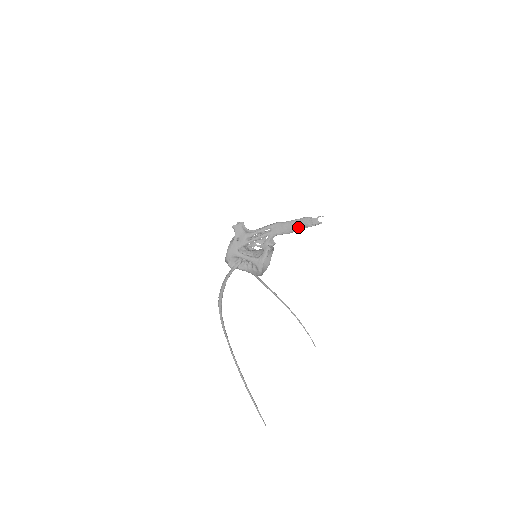
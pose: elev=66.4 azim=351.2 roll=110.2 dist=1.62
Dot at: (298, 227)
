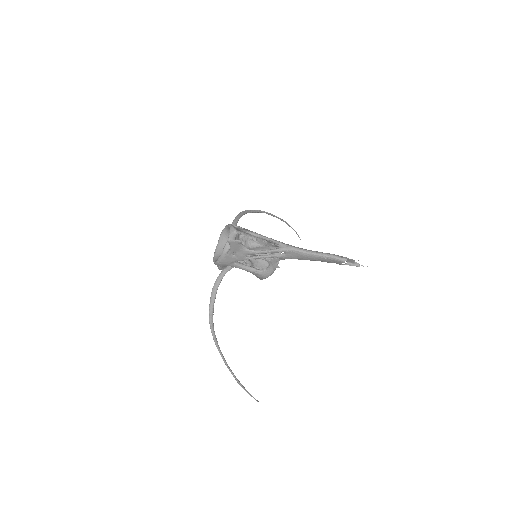
Dot at: (324, 261)
